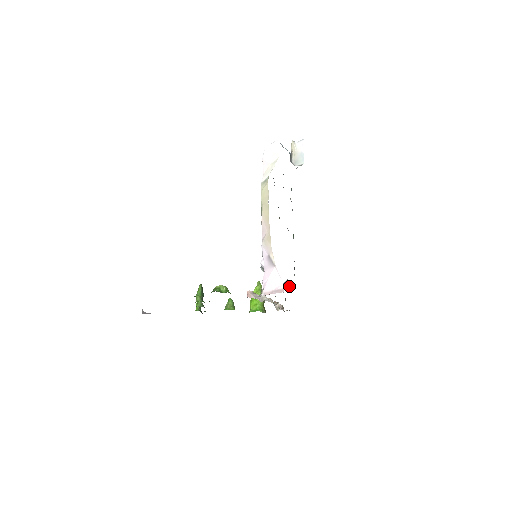
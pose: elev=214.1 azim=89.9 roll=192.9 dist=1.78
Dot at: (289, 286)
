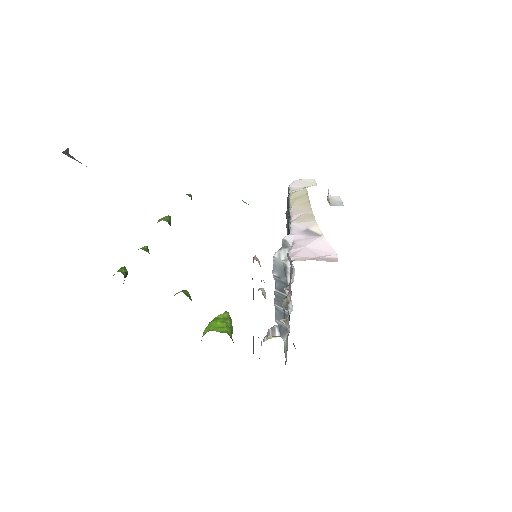
Dot at: (278, 335)
